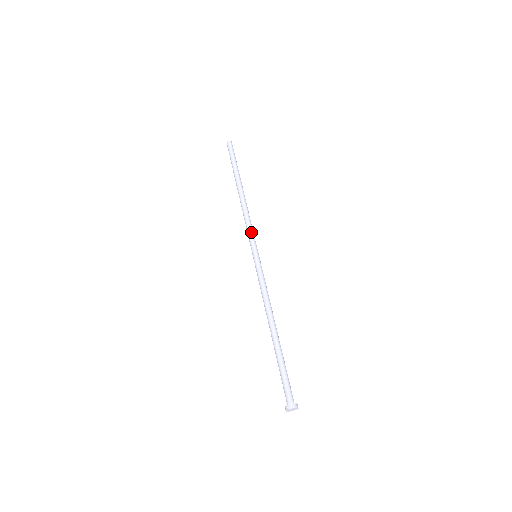
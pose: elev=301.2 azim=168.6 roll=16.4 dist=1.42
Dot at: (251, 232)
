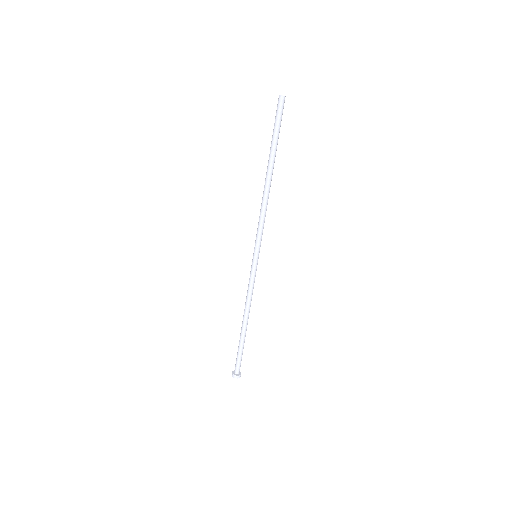
Dot at: (262, 233)
